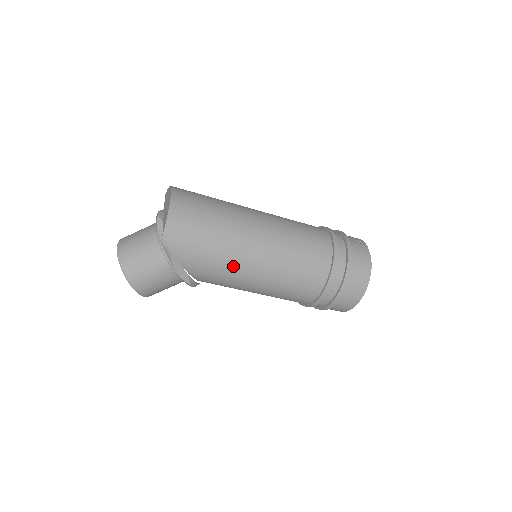
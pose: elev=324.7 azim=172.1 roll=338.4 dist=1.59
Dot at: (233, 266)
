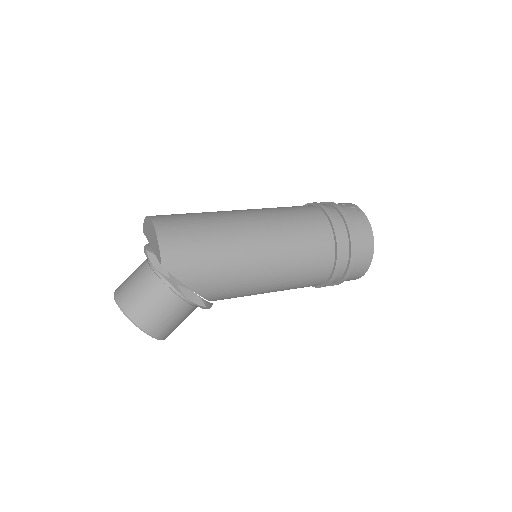
Dot at: (242, 270)
